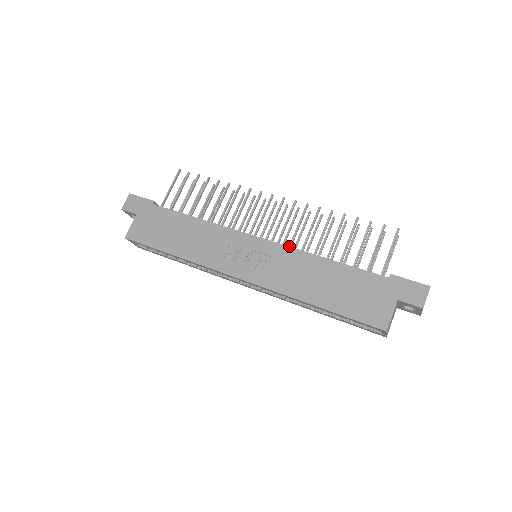
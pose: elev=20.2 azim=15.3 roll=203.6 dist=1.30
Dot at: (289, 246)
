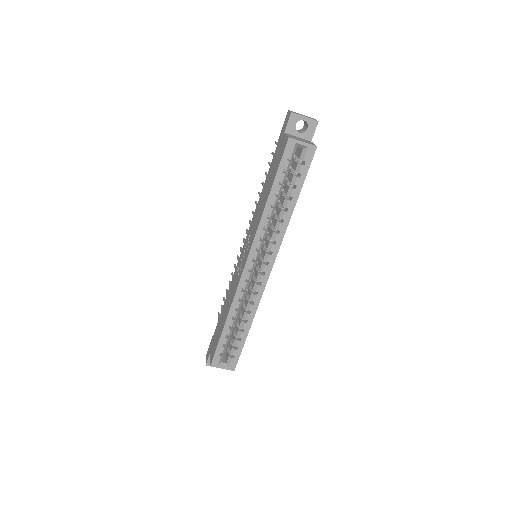
Dot at: occluded
